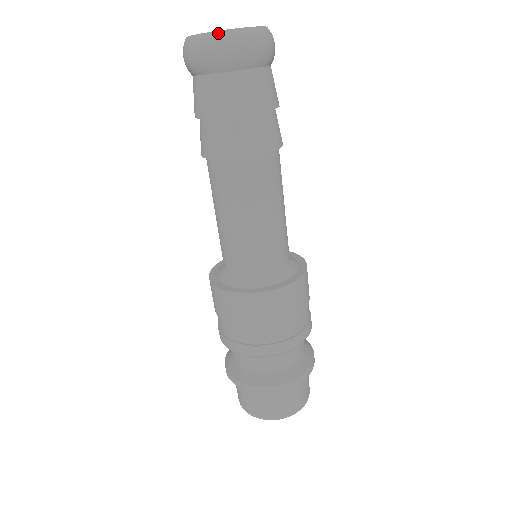
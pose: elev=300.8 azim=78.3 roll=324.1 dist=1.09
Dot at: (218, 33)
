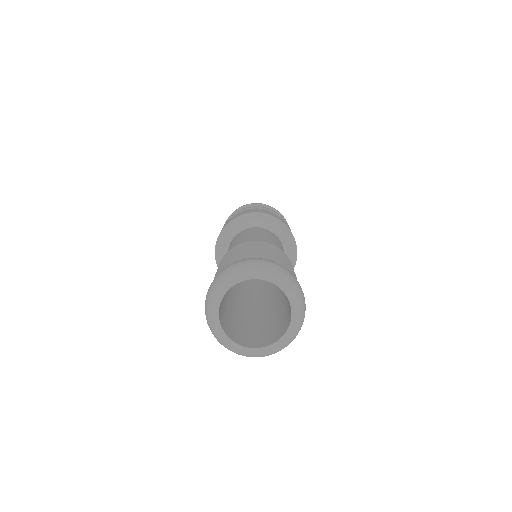
Dot at: occluded
